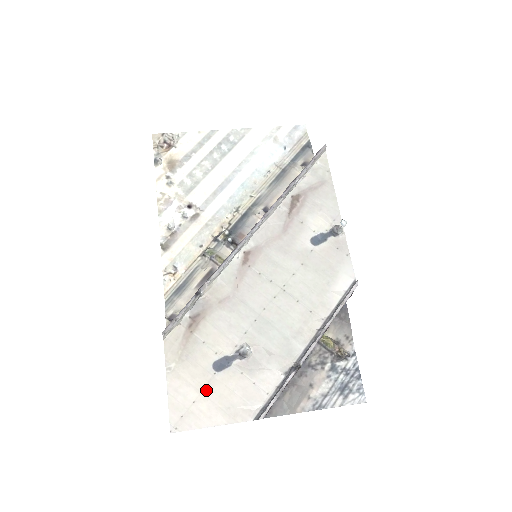
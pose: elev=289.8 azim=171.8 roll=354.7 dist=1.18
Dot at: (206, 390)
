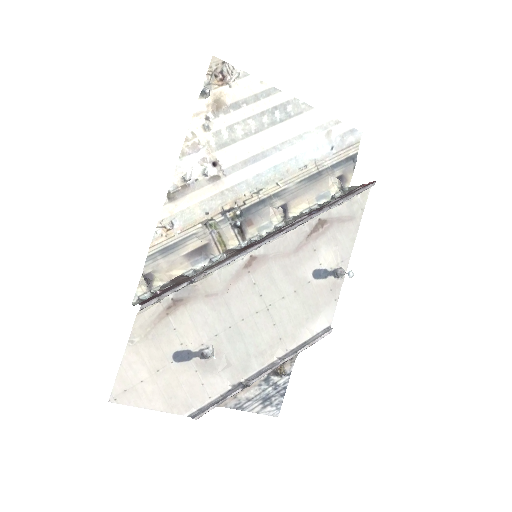
Dot at: (158, 374)
